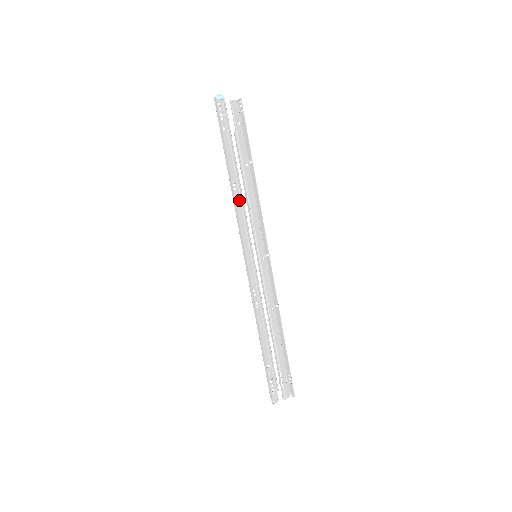
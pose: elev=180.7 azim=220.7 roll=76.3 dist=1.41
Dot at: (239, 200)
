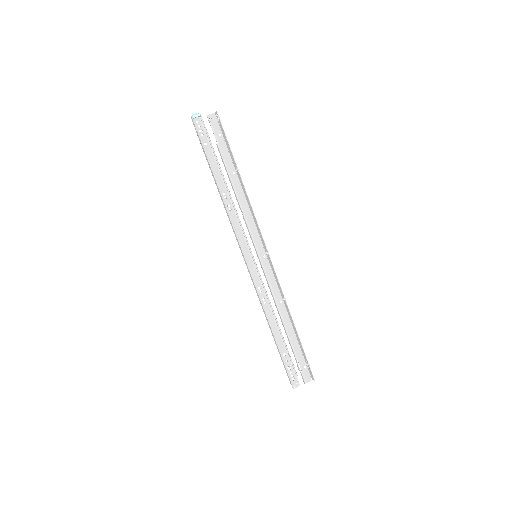
Dot at: (231, 207)
